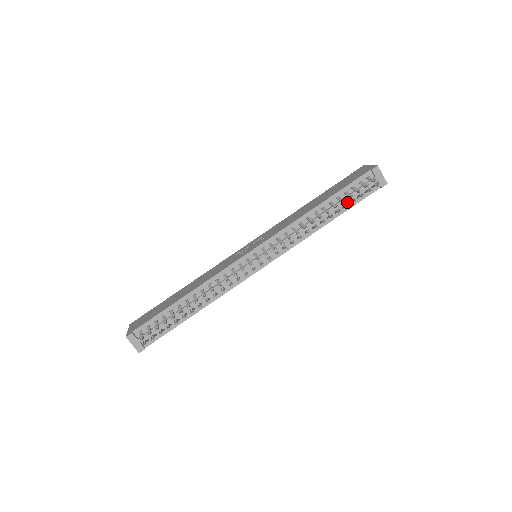
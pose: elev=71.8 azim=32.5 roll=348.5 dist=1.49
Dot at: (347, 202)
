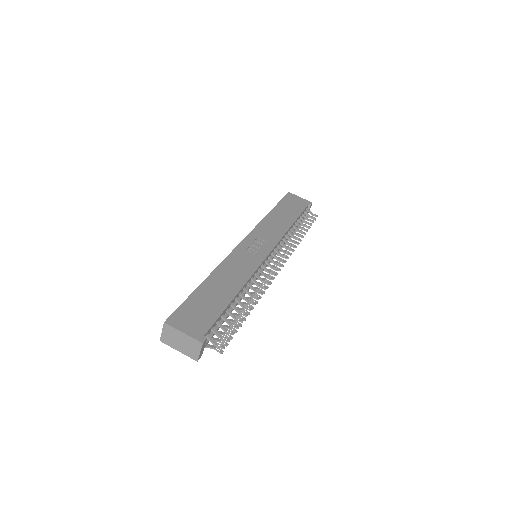
Dot at: occluded
